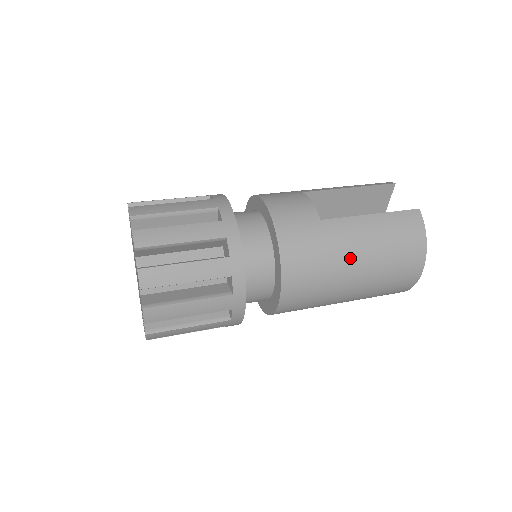
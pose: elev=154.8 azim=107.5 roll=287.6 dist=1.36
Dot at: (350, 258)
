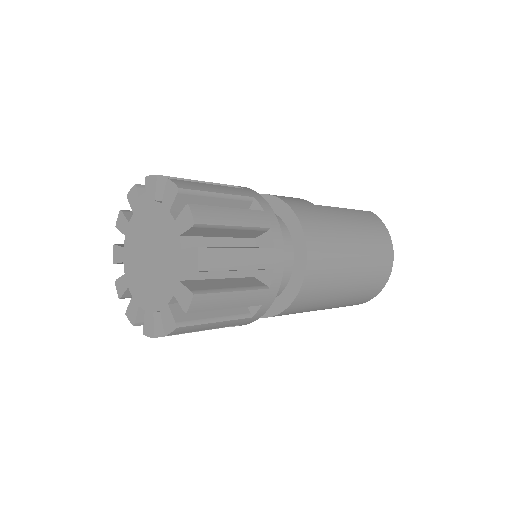
Dot at: (347, 234)
